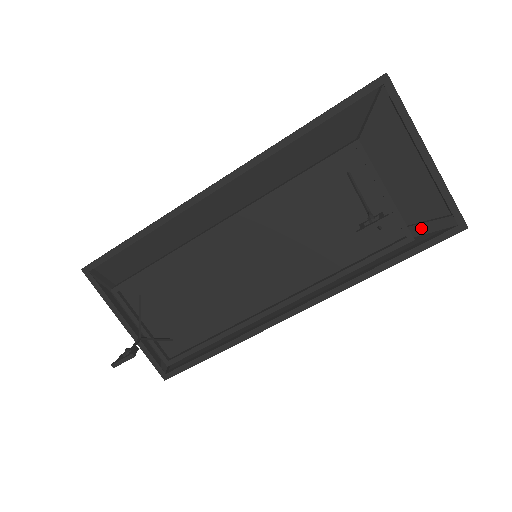
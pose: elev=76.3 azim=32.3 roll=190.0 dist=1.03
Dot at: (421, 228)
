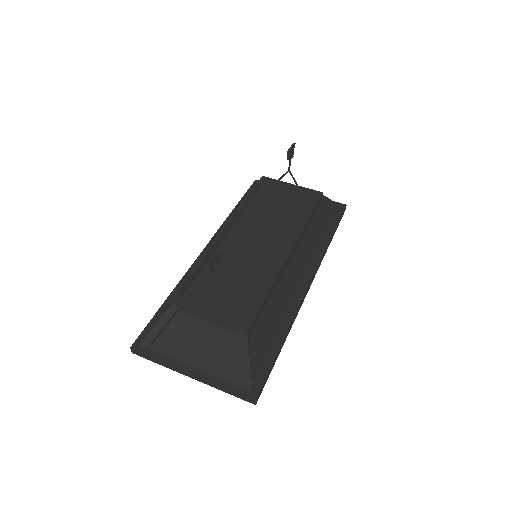
Dot at: occluded
